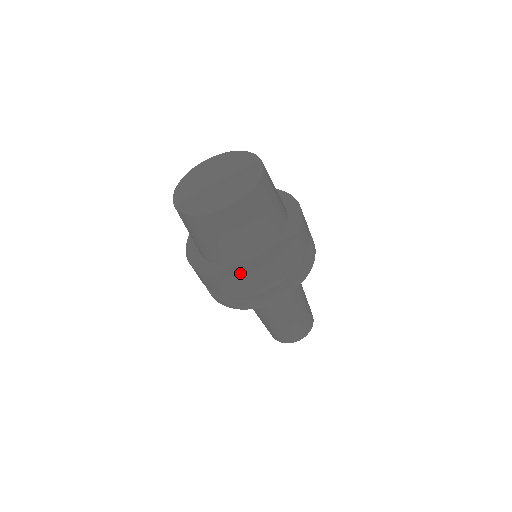
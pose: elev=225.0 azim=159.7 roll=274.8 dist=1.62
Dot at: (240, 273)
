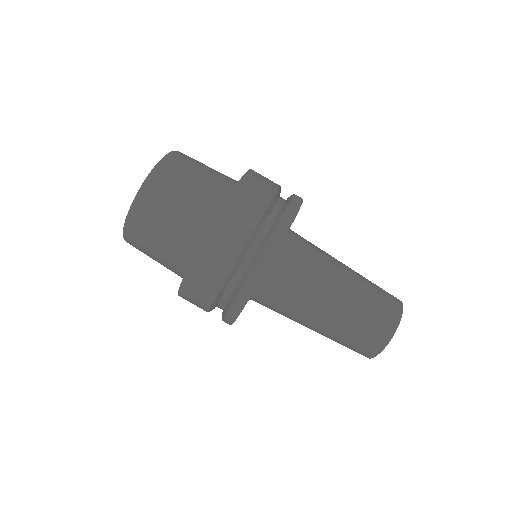
Dot at: (243, 175)
